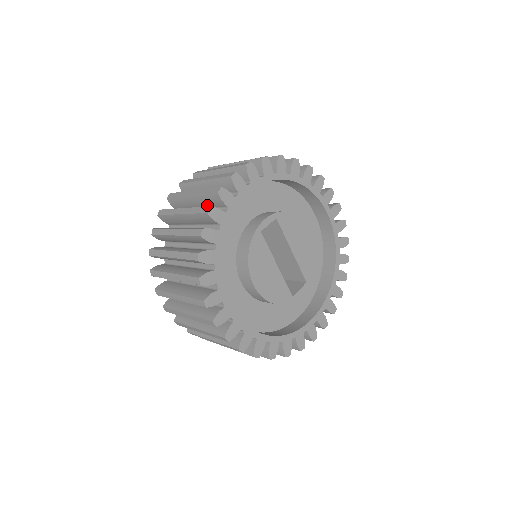
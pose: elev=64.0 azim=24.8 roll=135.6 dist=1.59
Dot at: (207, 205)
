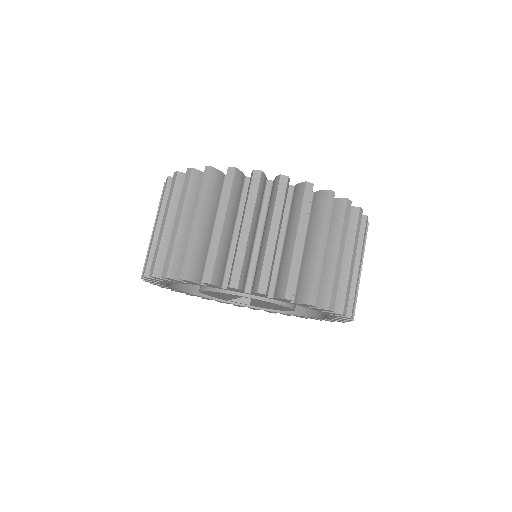
Dot at: occluded
